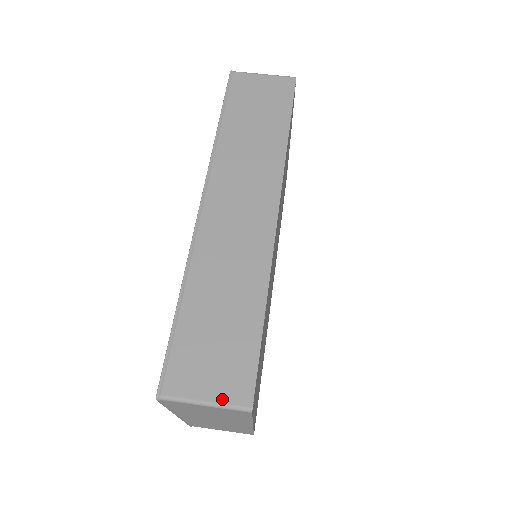
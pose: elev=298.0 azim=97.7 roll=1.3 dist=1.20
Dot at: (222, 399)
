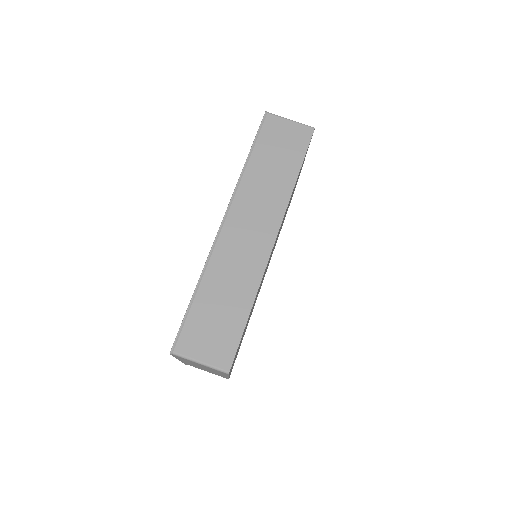
Dot at: (211, 362)
